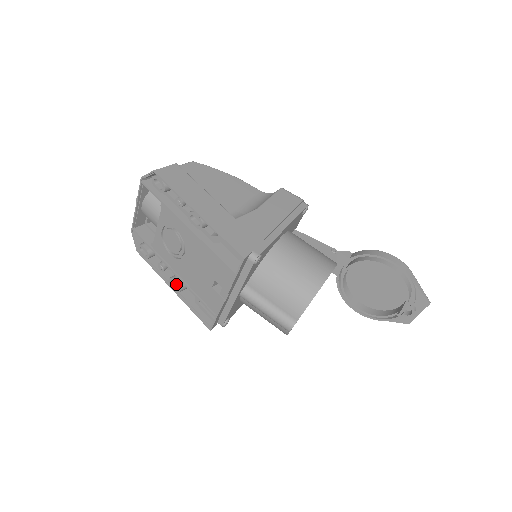
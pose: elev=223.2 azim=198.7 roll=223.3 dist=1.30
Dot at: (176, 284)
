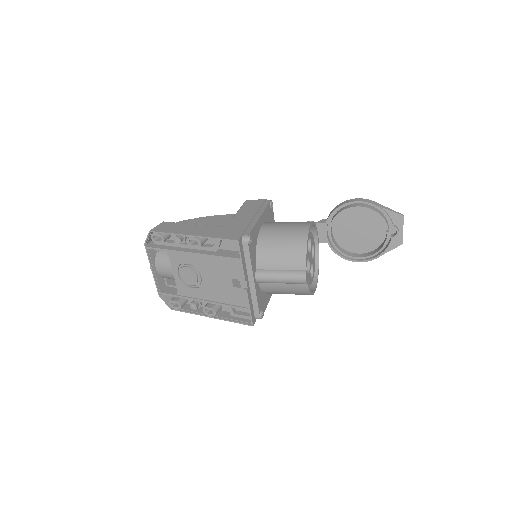
Dot at: (210, 309)
